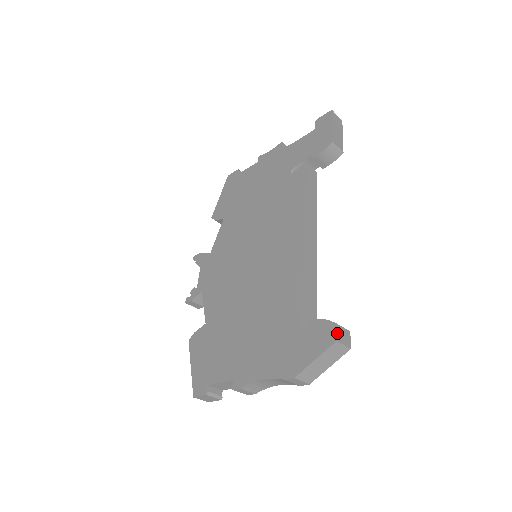
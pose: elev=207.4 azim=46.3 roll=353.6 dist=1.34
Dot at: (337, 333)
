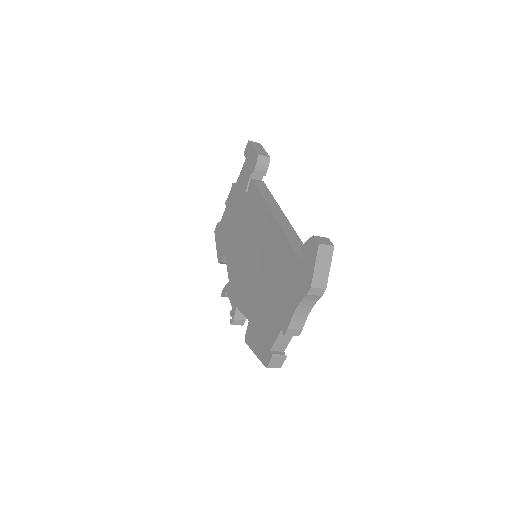
Dot at: (317, 240)
